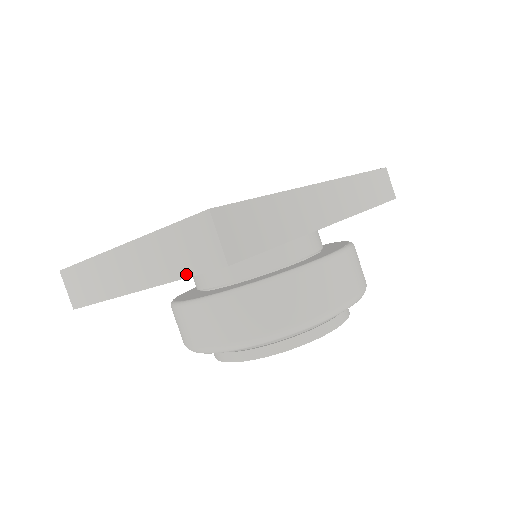
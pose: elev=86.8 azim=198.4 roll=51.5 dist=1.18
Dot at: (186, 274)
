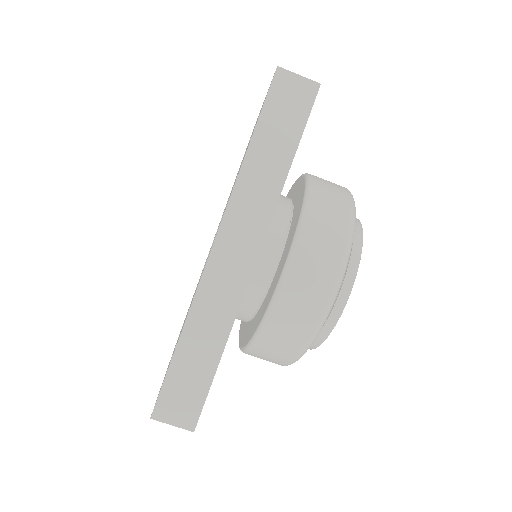
Dot at: occluded
